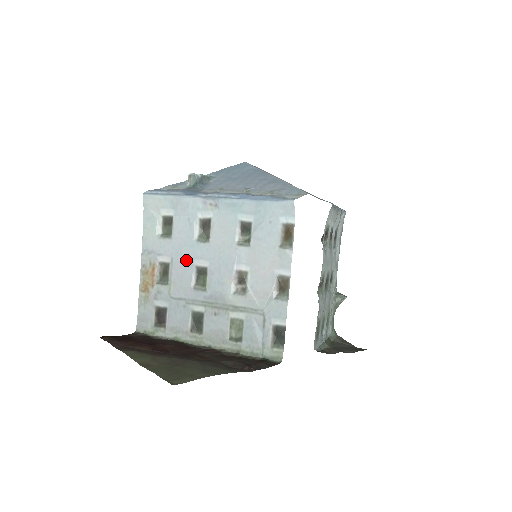
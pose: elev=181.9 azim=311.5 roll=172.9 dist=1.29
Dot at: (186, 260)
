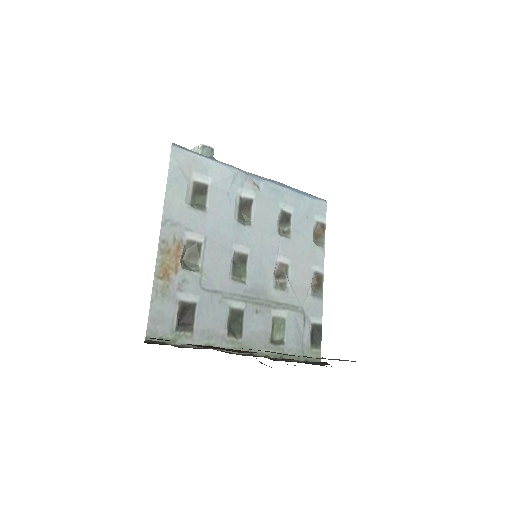
Dot at: (224, 242)
